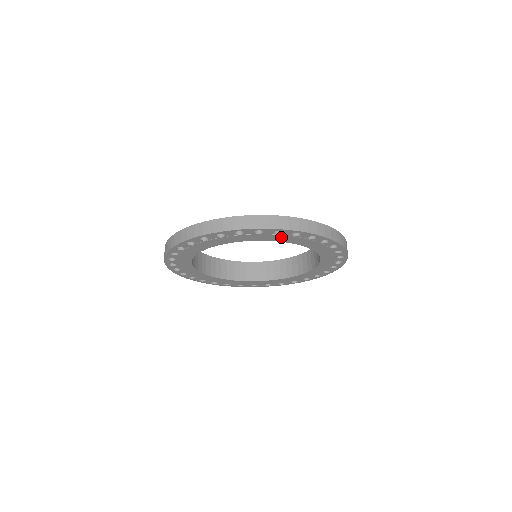
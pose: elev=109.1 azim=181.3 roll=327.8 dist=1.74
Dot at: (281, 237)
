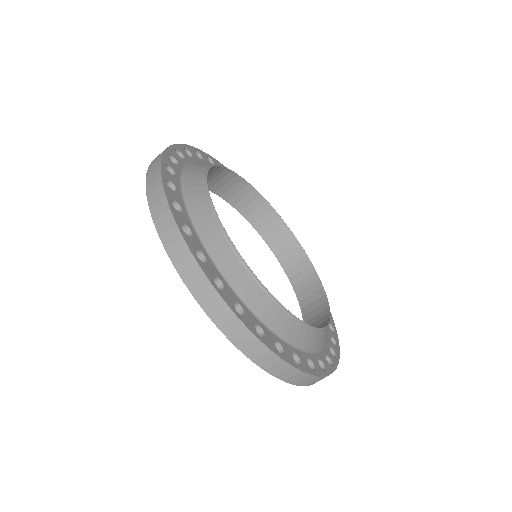
Dot at: occluded
